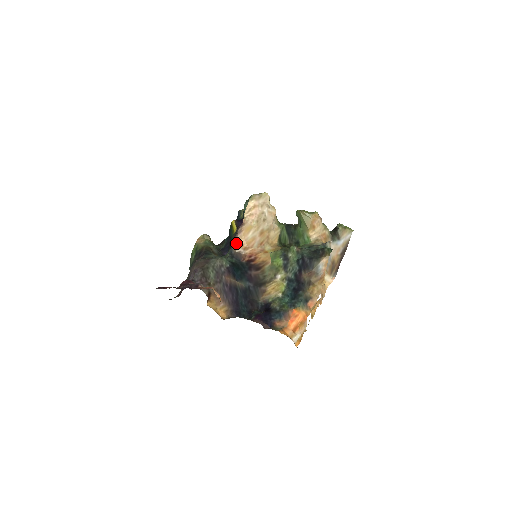
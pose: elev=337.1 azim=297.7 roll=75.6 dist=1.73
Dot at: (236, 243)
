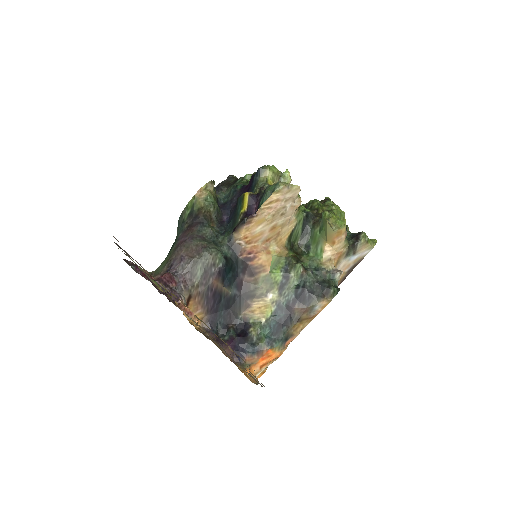
Dot at: (240, 232)
